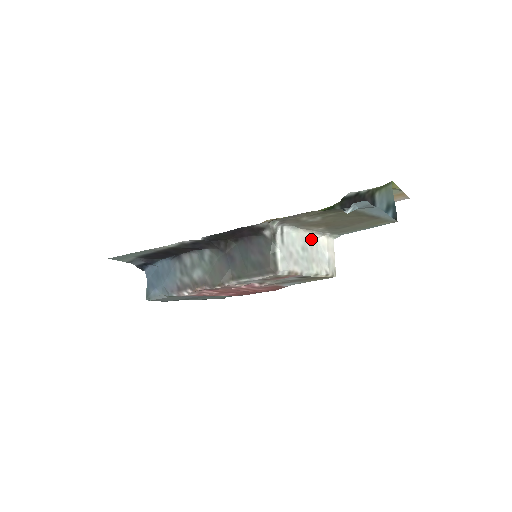
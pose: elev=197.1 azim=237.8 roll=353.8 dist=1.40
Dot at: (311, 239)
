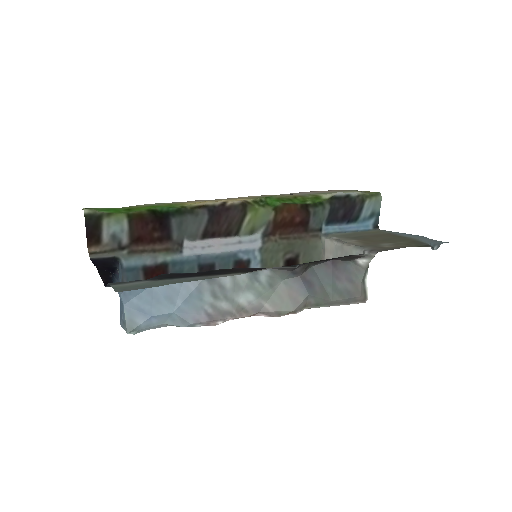
Dot at: (340, 249)
